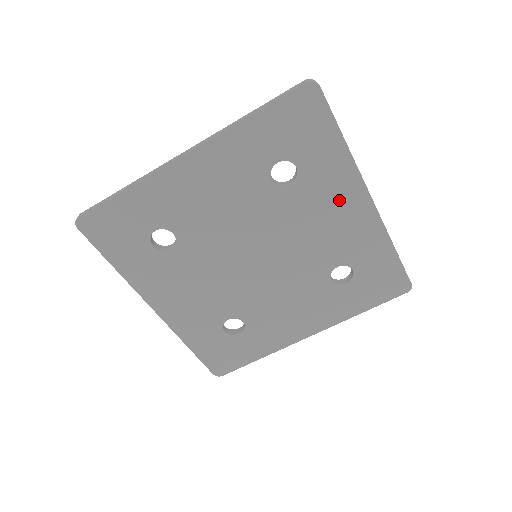
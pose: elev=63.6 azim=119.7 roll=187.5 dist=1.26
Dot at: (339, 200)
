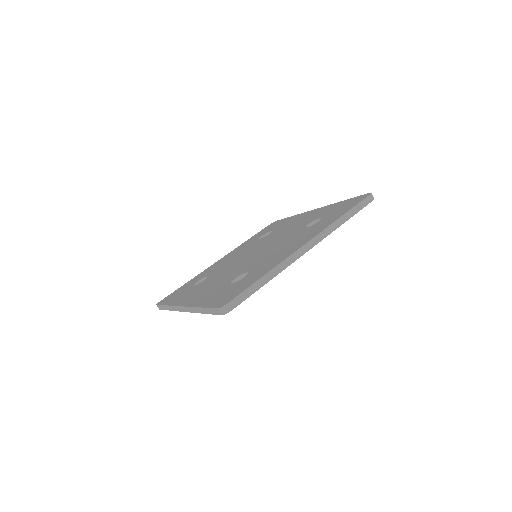
Dot at: occluded
